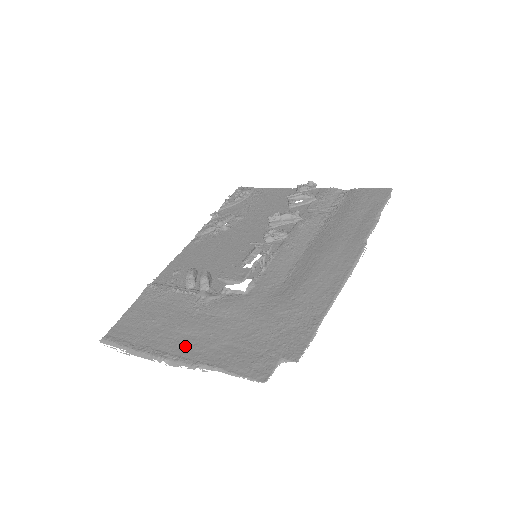
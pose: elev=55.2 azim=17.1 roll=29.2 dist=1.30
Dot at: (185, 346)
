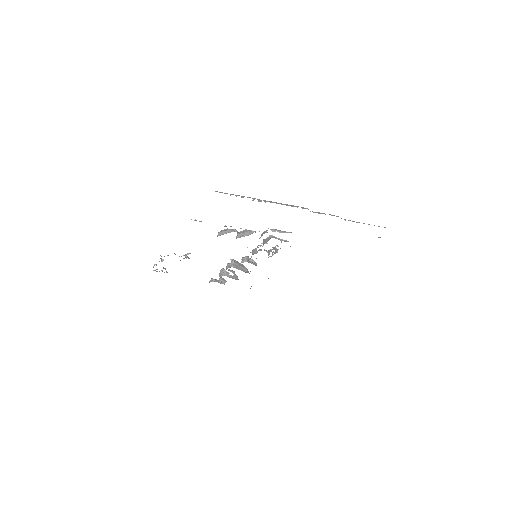
Dot at: occluded
